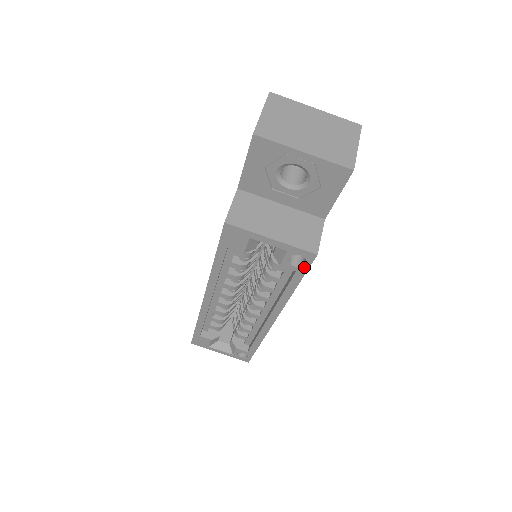
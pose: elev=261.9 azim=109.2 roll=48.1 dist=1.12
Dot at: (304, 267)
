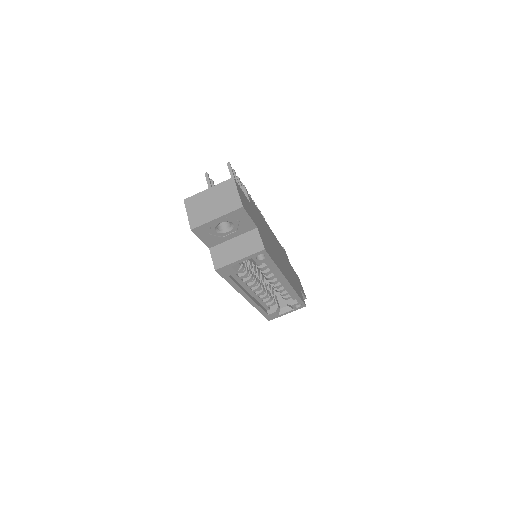
Dot at: (267, 257)
